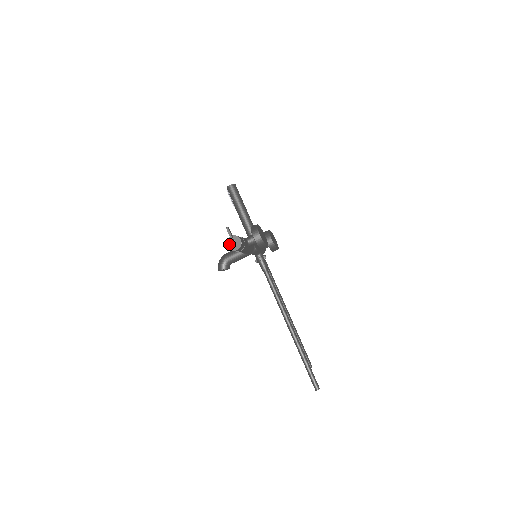
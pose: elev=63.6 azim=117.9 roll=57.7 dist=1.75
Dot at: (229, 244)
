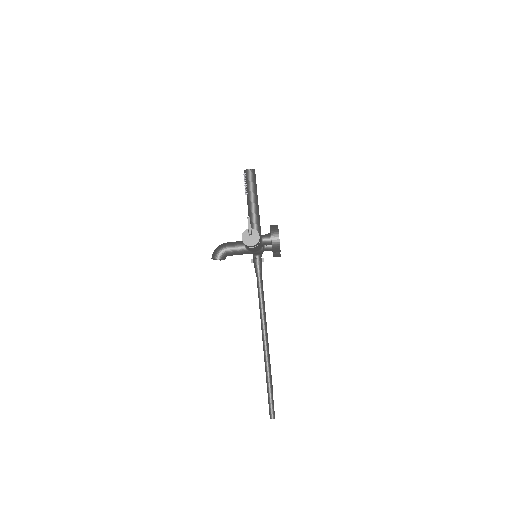
Dot at: (245, 236)
